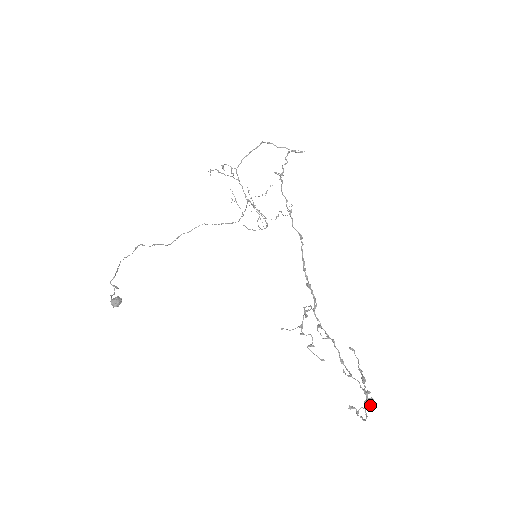
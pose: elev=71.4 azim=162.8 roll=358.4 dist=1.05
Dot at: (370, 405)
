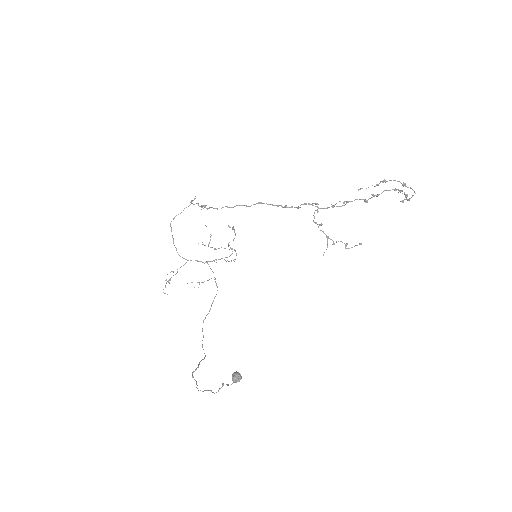
Dot at: (406, 196)
